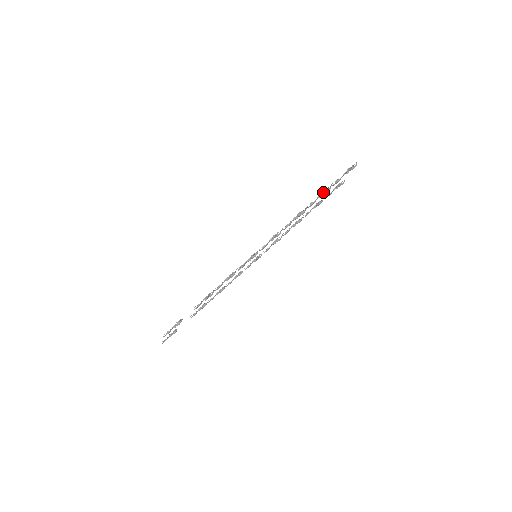
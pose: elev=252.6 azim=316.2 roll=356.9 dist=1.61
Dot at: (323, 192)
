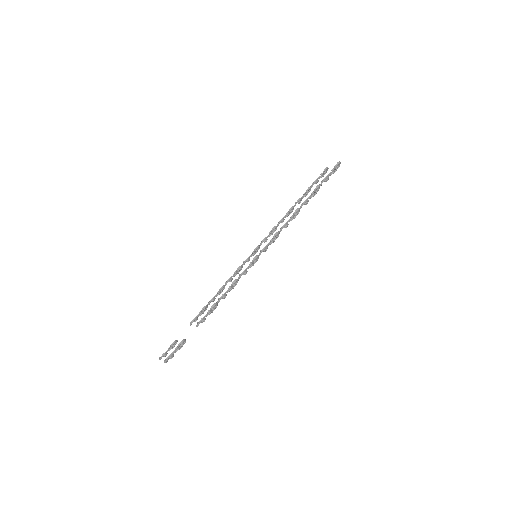
Dot at: (315, 194)
